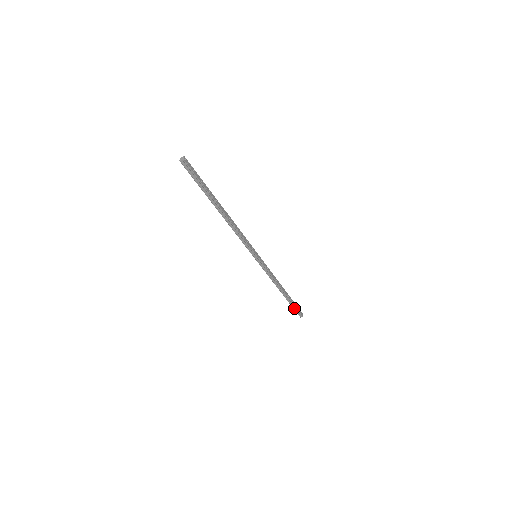
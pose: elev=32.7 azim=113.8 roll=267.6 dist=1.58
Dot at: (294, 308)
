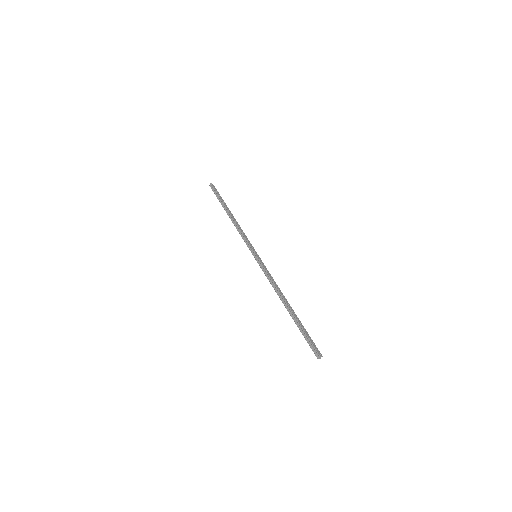
Dot at: (305, 337)
